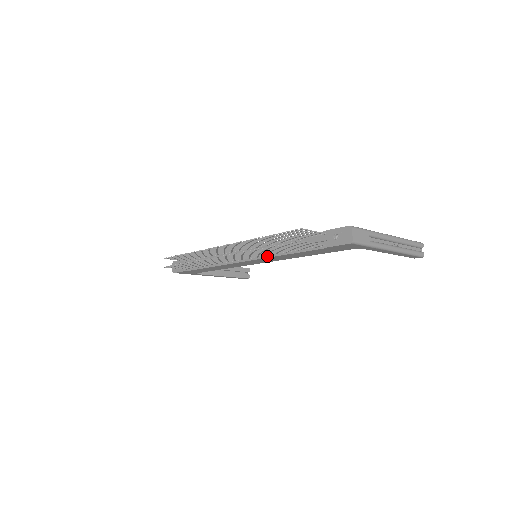
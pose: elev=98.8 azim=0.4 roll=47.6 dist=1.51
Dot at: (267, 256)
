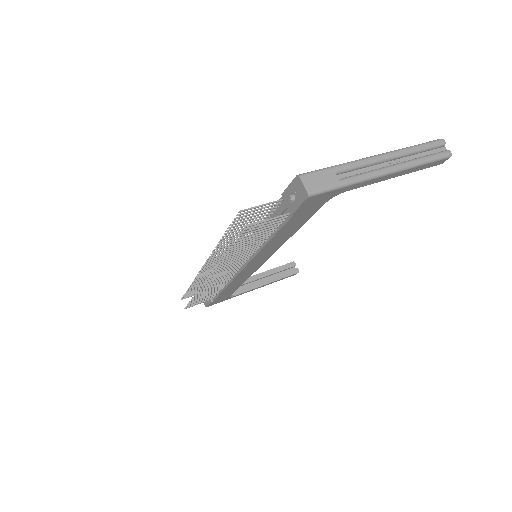
Dot at: (254, 254)
